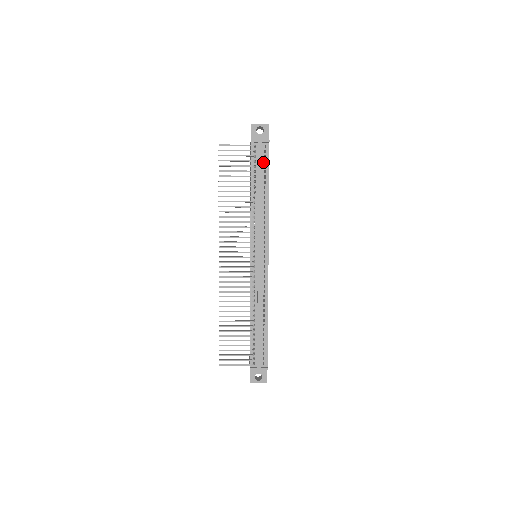
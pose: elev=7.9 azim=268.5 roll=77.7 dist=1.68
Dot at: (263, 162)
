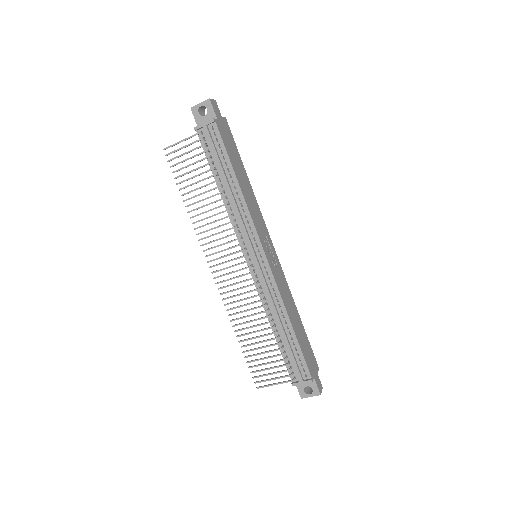
Dot at: (217, 148)
